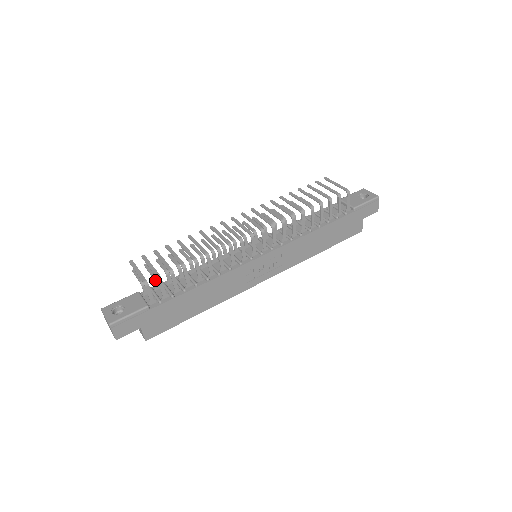
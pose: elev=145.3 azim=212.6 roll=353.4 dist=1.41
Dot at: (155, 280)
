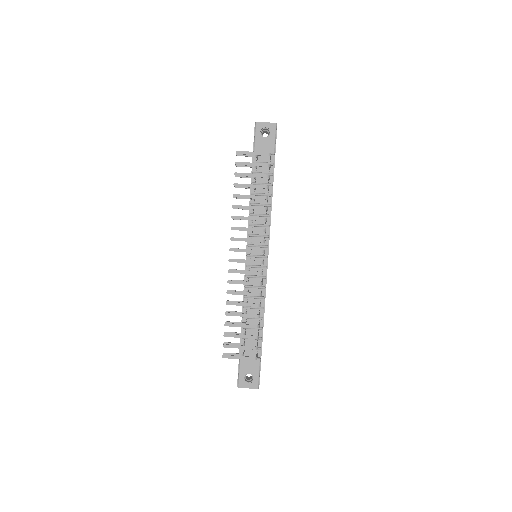
Dot at: (244, 345)
